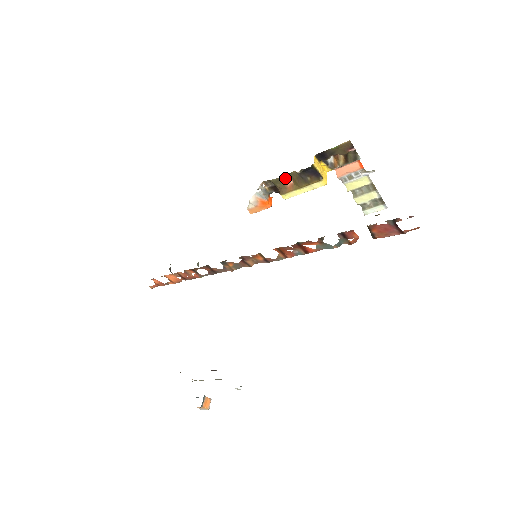
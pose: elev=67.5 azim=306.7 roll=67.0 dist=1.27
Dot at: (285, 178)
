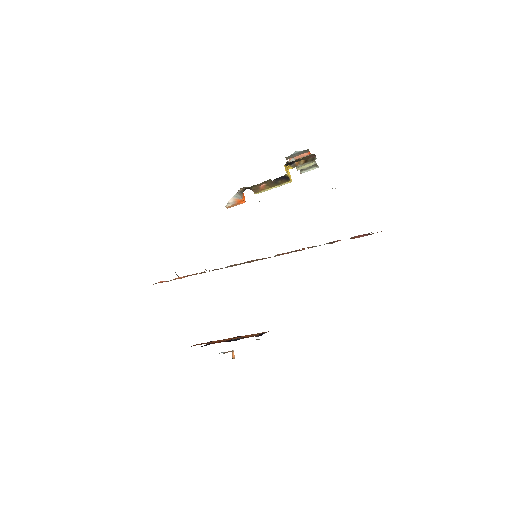
Dot at: (260, 184)
